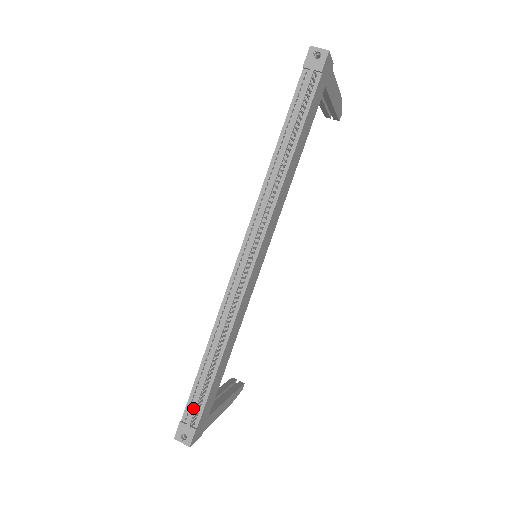
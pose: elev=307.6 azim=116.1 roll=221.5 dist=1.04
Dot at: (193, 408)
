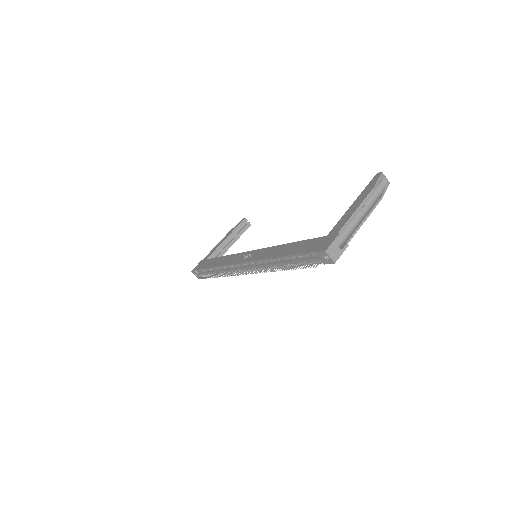
Dot at: (202, 274)
